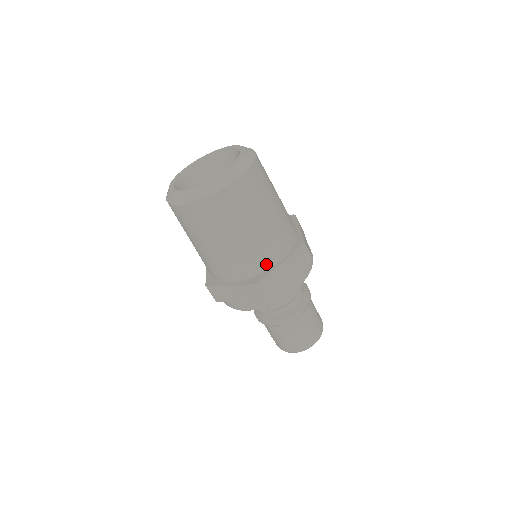
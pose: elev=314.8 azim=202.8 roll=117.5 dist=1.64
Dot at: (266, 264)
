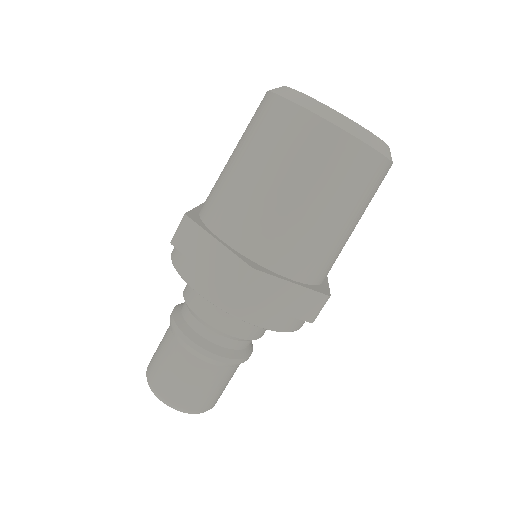
Dot at: (326, 275)
